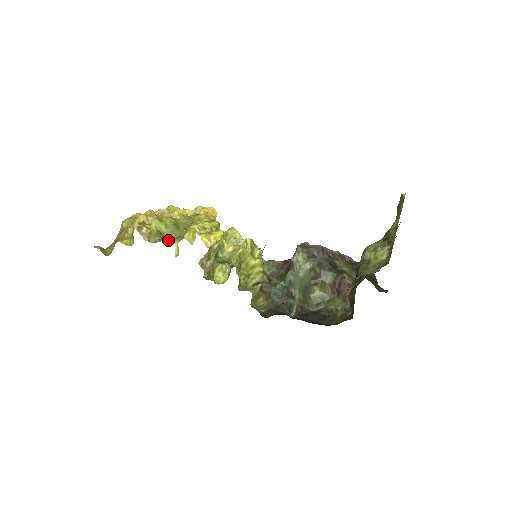
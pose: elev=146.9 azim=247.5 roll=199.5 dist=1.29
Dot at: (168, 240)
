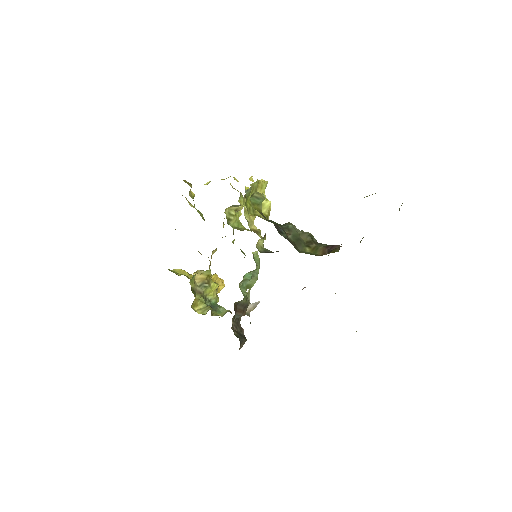
Dot at: occluded
